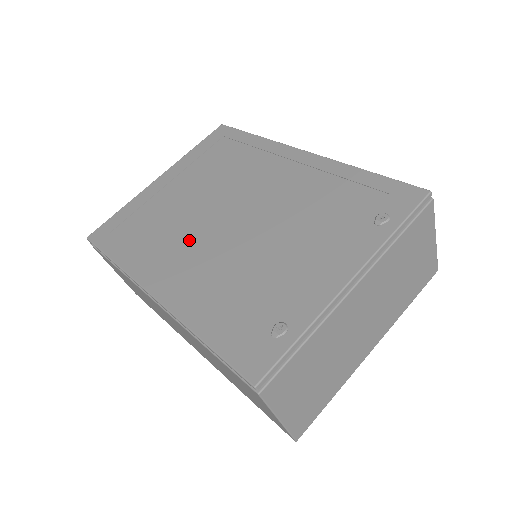
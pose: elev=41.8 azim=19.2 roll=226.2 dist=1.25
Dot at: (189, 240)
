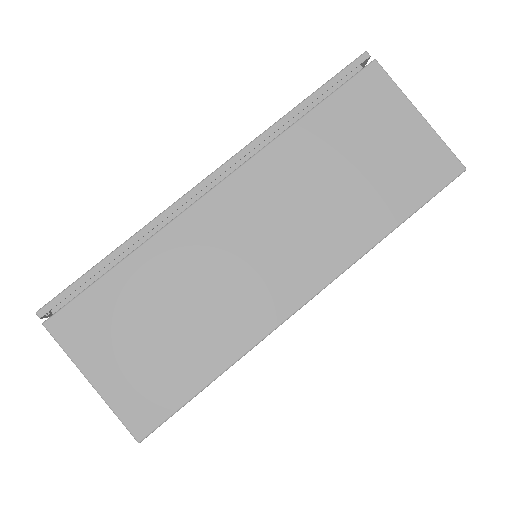
Dot at: occluded
